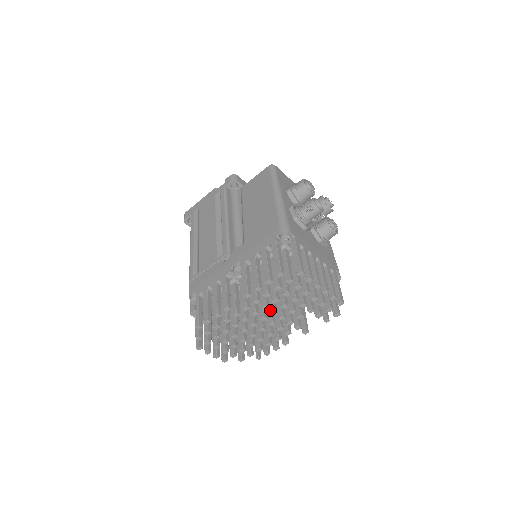
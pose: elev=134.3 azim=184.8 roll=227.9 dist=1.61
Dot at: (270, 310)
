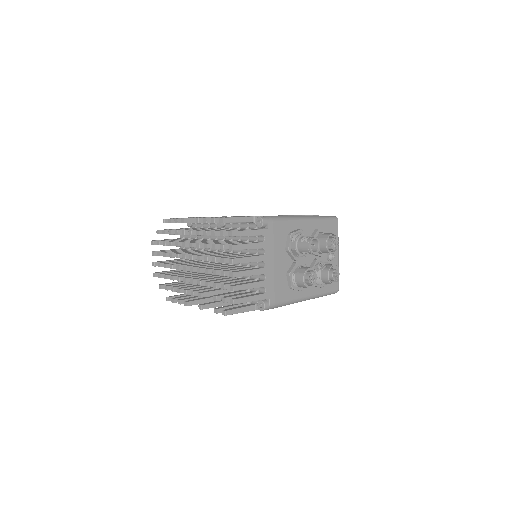
Dot at: (200, 255)
